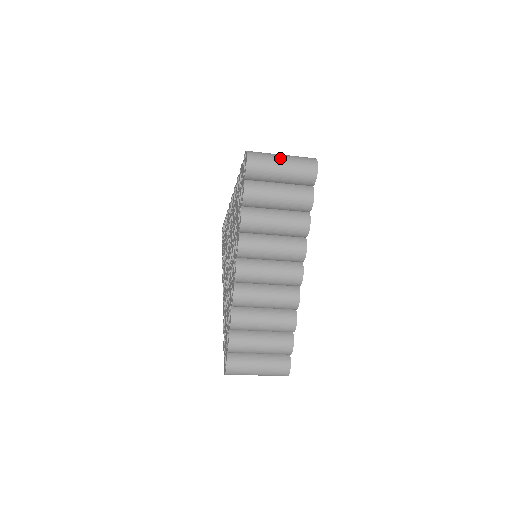
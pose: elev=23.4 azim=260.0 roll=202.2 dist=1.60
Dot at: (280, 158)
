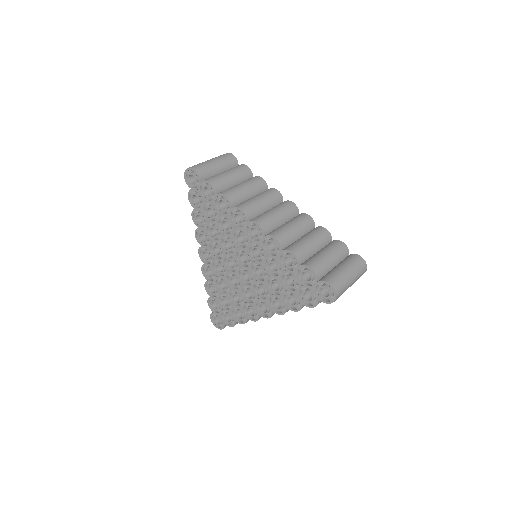
Dot at: (351, 284)
